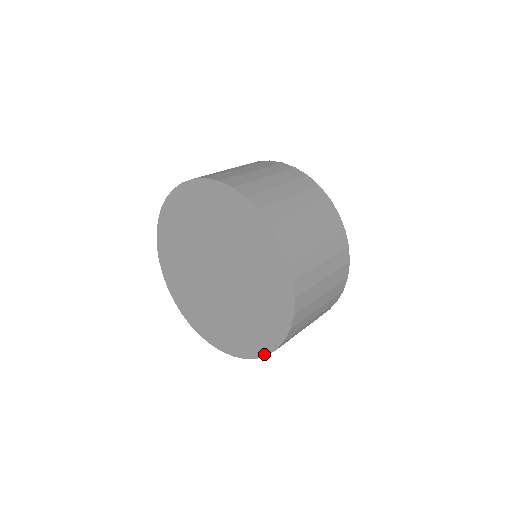
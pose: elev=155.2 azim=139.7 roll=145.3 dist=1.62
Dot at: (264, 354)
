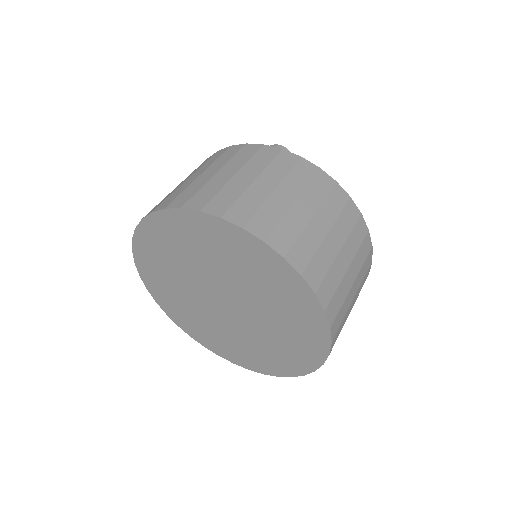
Dot at: (204, 346)
